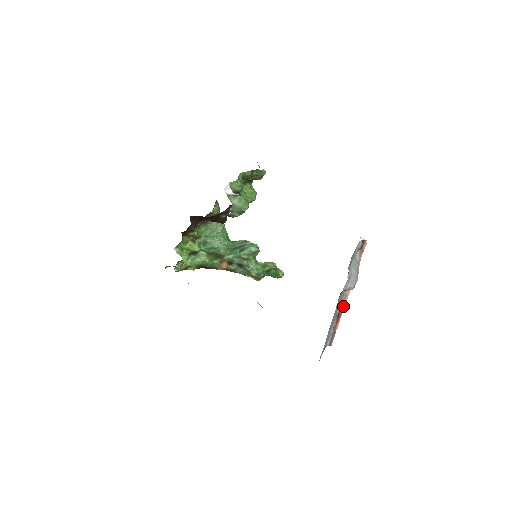
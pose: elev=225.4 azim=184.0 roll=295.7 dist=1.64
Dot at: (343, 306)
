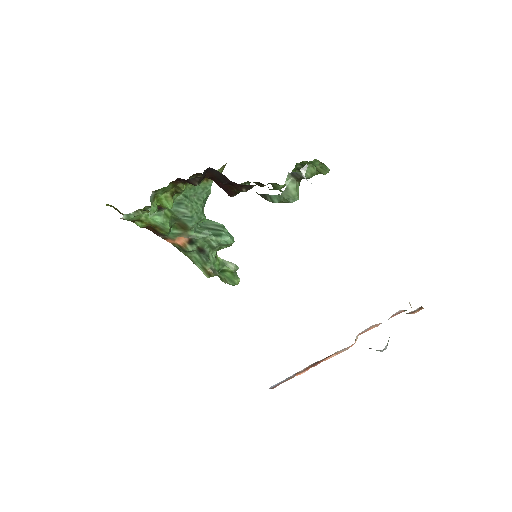
Dot at: (330, 357)
